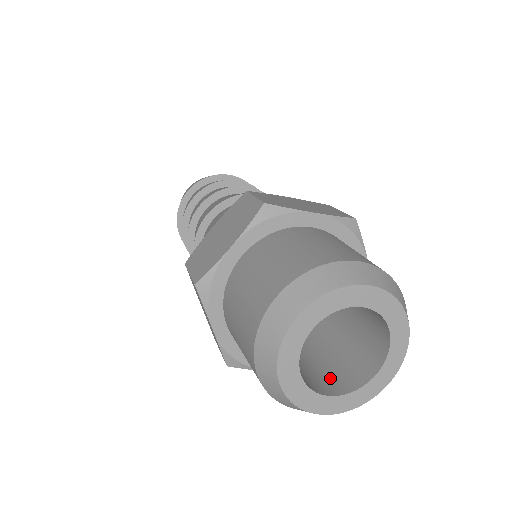
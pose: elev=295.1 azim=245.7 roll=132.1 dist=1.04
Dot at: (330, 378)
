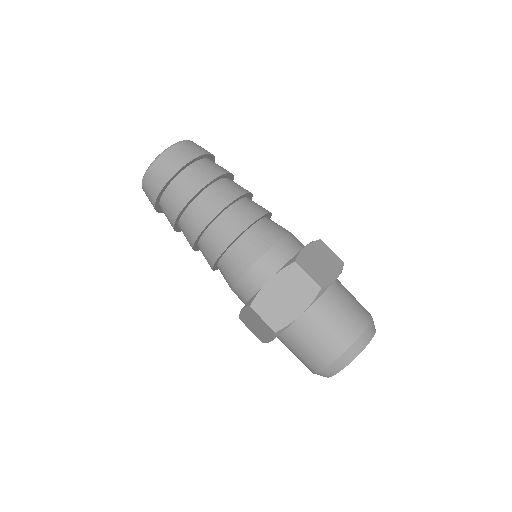
Dot at: occluded
